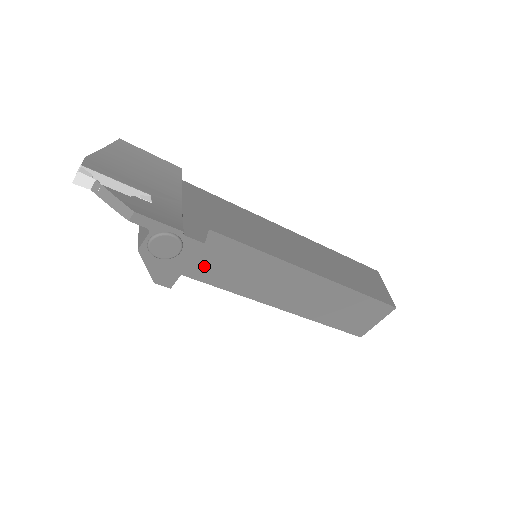
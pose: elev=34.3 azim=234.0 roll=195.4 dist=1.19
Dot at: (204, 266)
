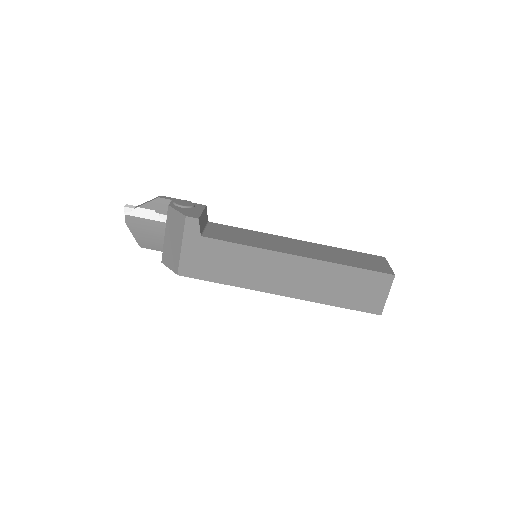
Dot at: (218, 234)
